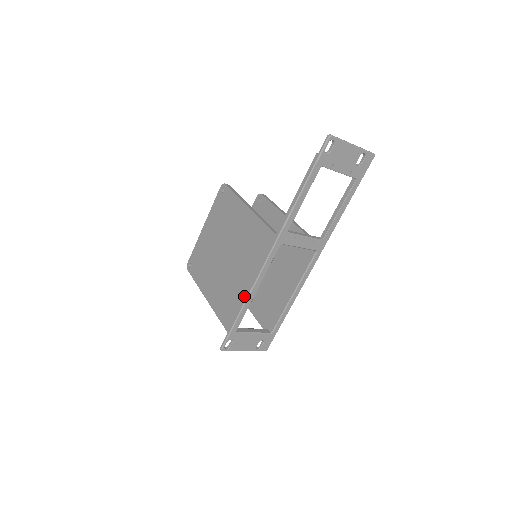
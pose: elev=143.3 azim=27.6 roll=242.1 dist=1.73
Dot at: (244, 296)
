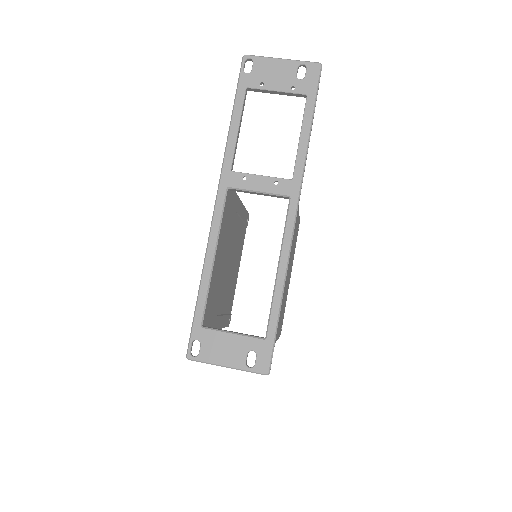
Dot at: (203, 270)
